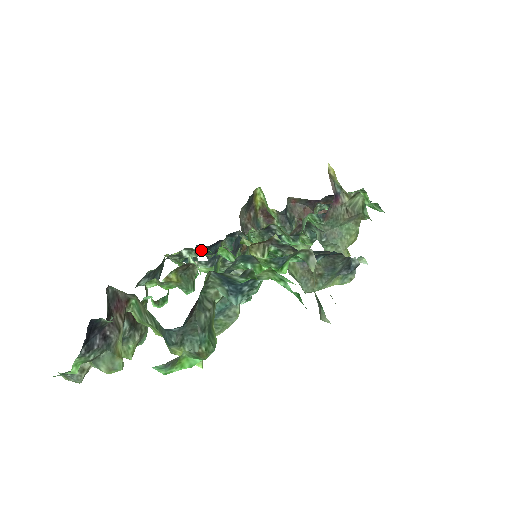
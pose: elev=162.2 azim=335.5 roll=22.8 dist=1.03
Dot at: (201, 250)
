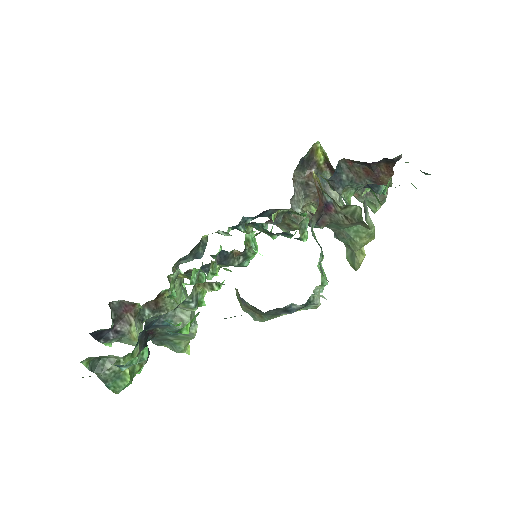
Dot at: (251, 218)
